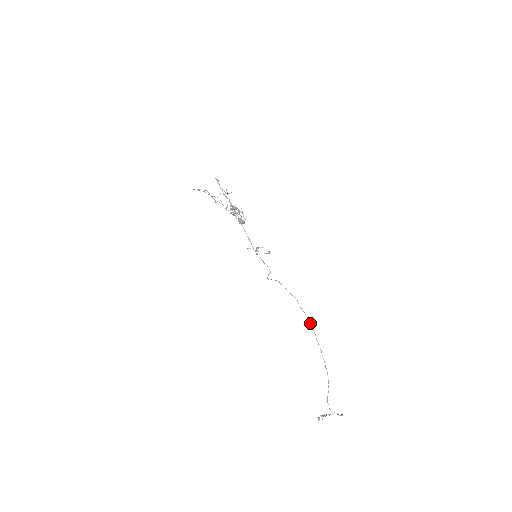
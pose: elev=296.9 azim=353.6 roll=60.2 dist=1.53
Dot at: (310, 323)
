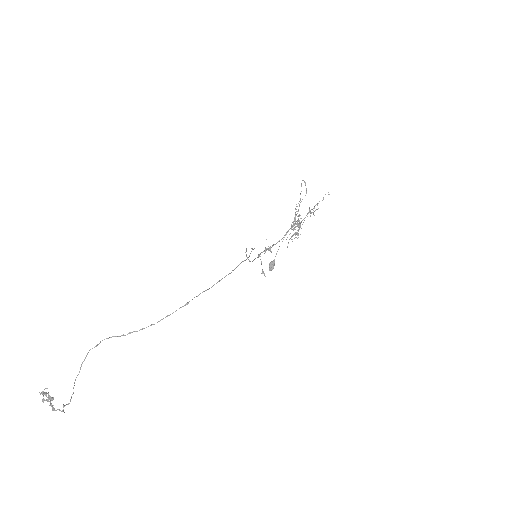
Dot at: (224, 277)
